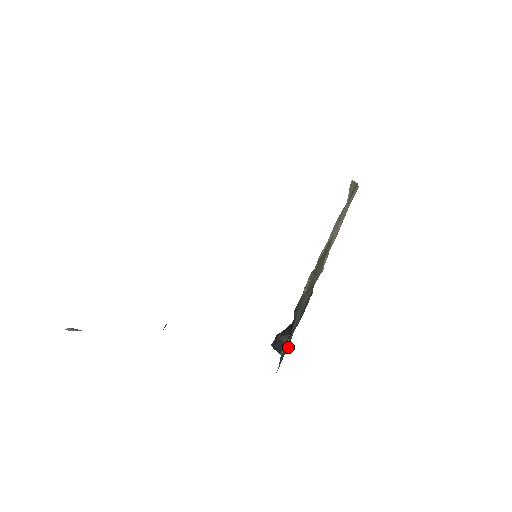
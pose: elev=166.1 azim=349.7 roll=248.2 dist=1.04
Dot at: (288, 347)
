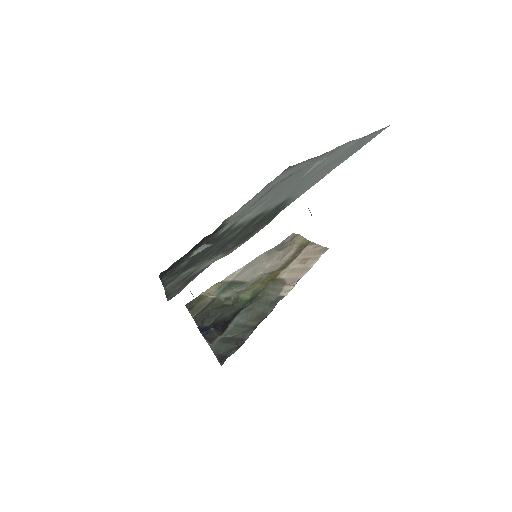
Dot at: (241, 344)
